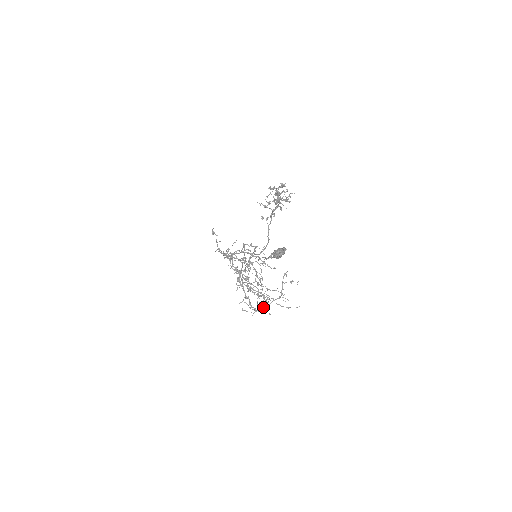
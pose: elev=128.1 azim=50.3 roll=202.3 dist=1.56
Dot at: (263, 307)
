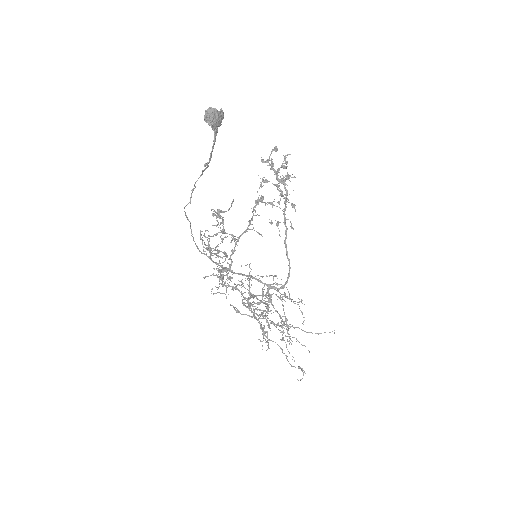
Dot at: (231, 263)
